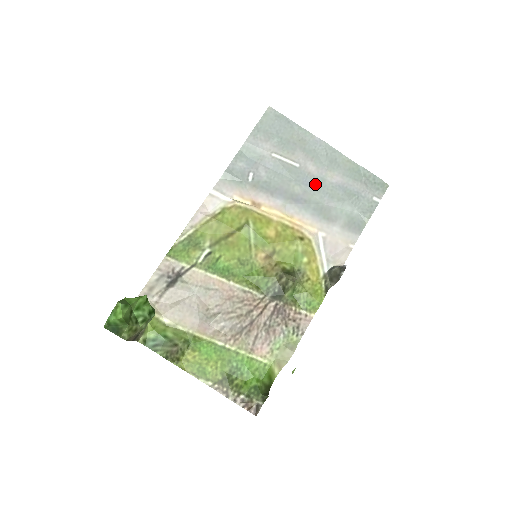
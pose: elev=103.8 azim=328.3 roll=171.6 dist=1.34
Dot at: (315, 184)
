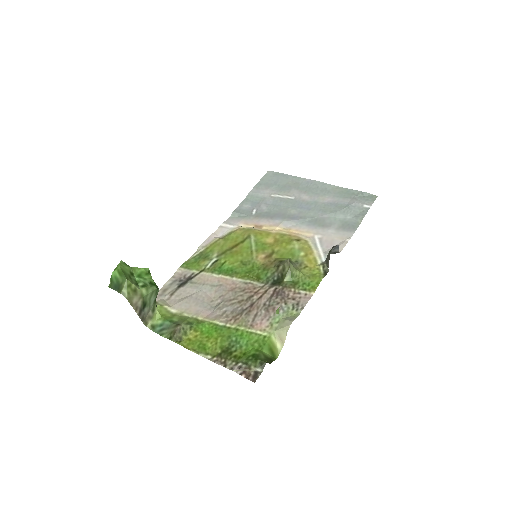
Dot at: (309, 206)
